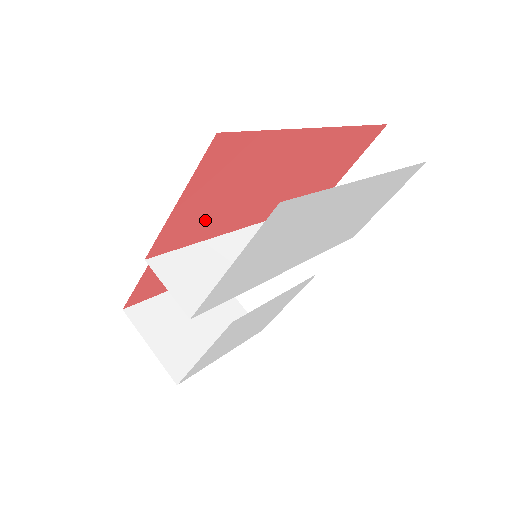
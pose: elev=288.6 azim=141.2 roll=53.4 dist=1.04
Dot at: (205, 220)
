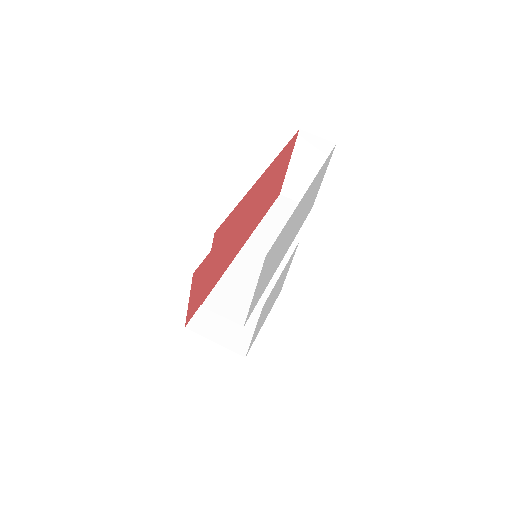
Dot at: (221, 265)
